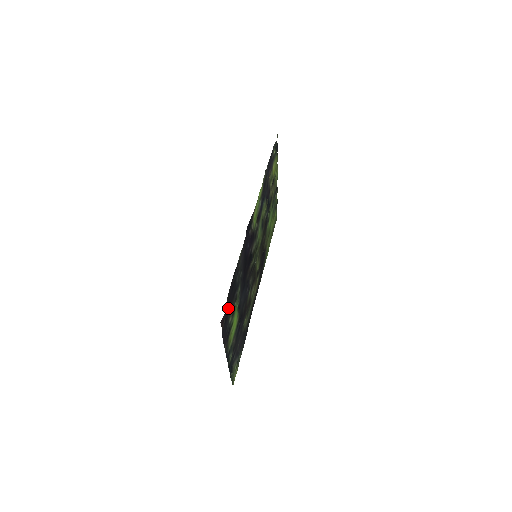
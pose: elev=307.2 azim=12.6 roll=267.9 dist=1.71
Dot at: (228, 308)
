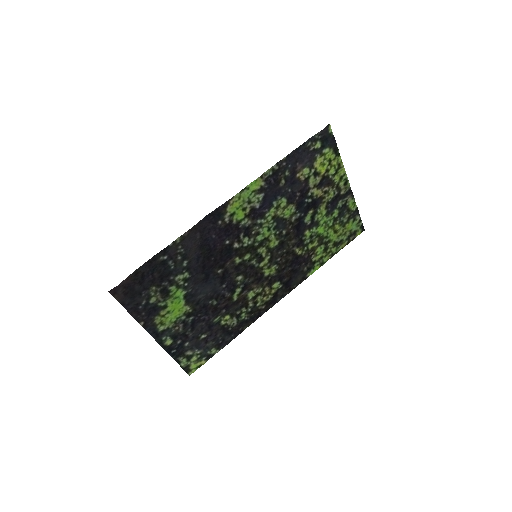
Dot at: (138, 285)
